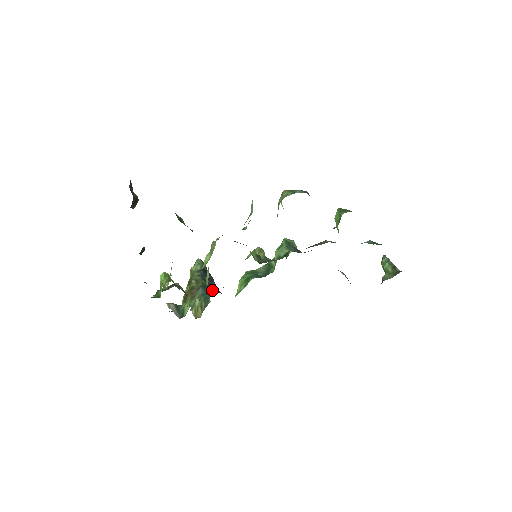
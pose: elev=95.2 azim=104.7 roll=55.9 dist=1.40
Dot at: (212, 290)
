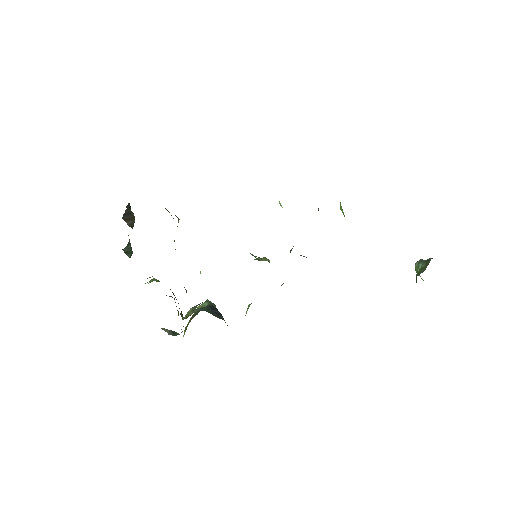
Dot at: occluded
